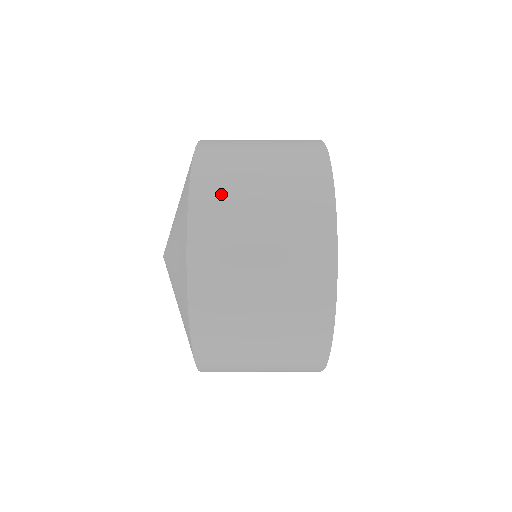
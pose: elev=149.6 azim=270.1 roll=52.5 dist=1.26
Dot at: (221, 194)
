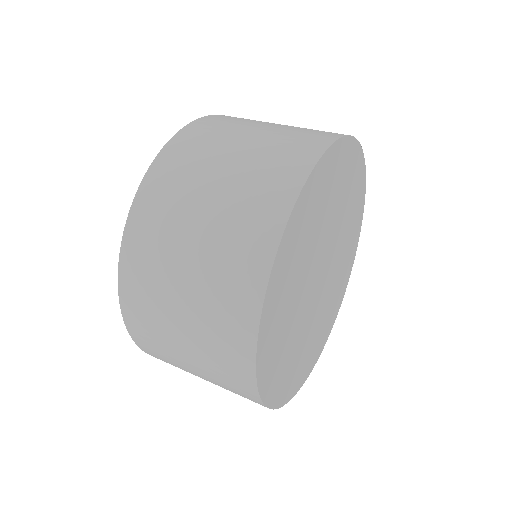
Dot at: (161, 210)
